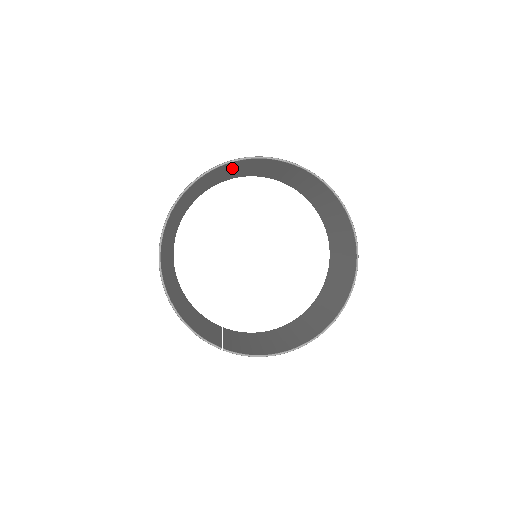
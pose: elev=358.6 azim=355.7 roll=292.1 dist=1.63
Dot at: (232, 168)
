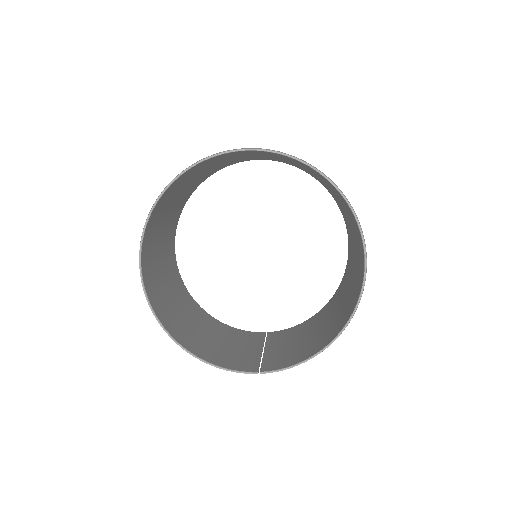
Dot at: (183, 183)
